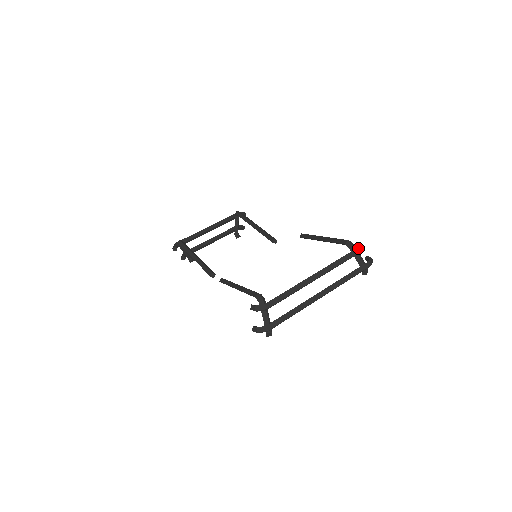
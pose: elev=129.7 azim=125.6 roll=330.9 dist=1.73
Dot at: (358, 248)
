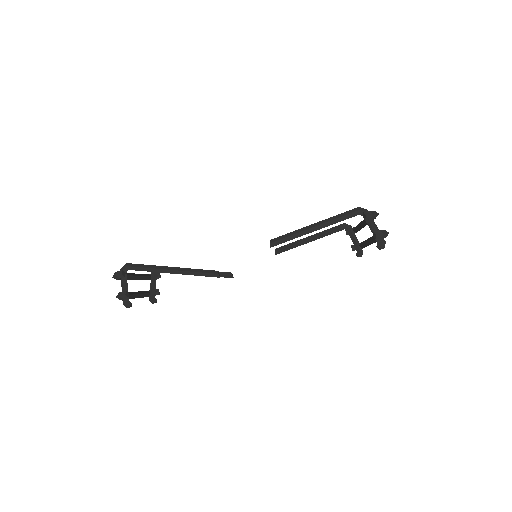
Dot at: occluded
